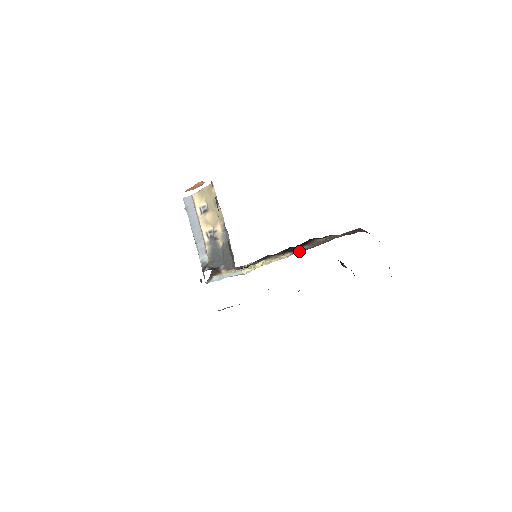
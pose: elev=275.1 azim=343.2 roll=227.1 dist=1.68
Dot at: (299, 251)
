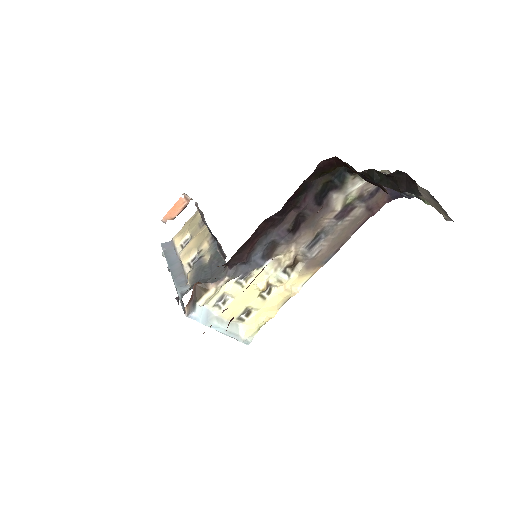
Dot at: (314, 255)
